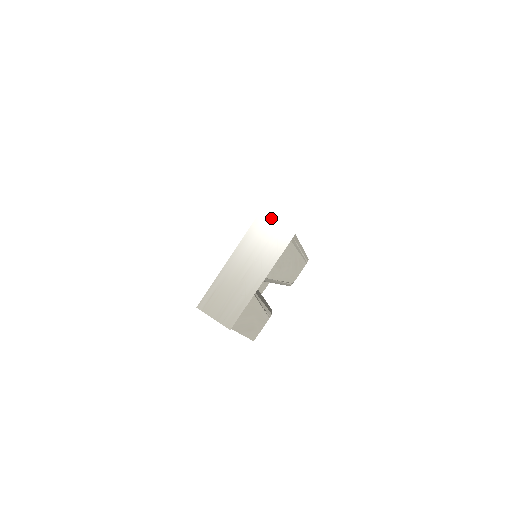
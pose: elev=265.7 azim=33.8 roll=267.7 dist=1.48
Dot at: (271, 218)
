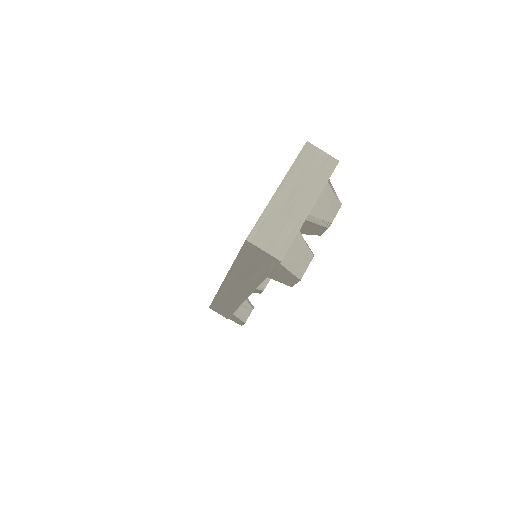
Dot at: (310, 159)
